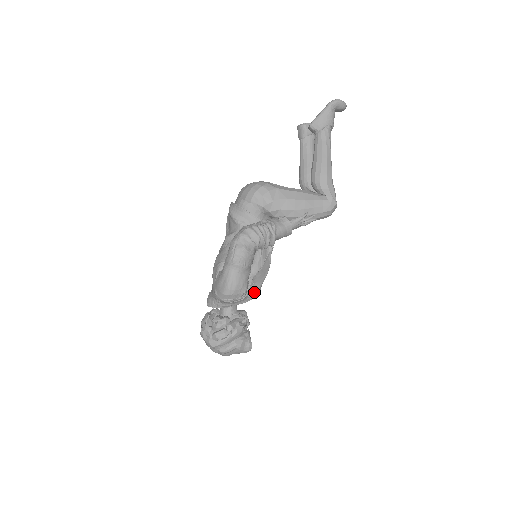
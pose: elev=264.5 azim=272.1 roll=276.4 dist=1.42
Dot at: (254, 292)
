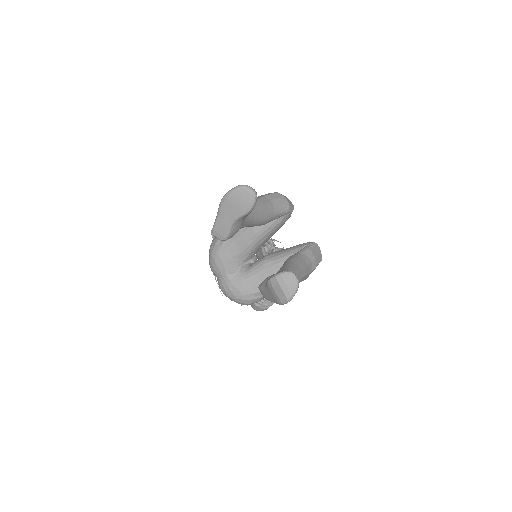
Dot at: occluded
